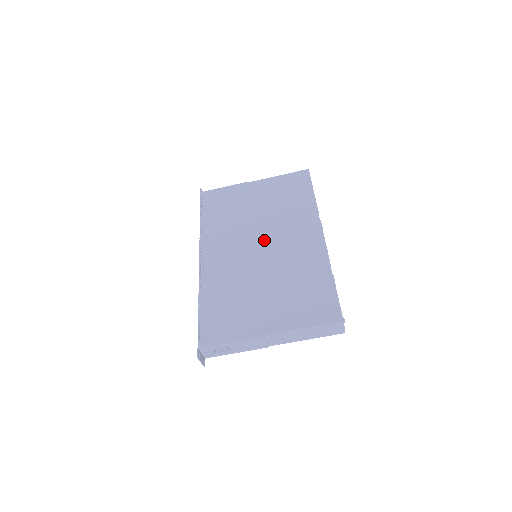
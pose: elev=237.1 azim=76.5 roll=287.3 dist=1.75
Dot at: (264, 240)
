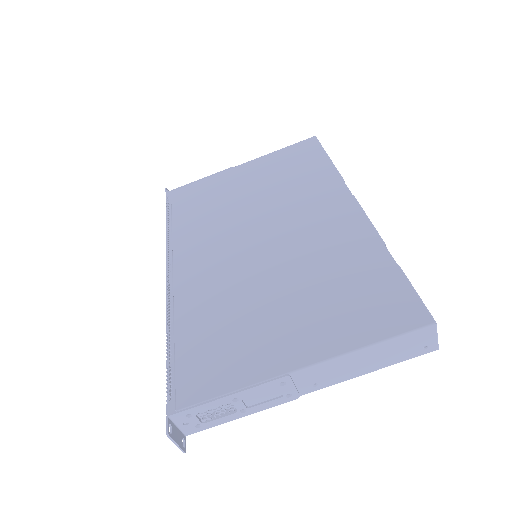
Dot at: (265, 229)
